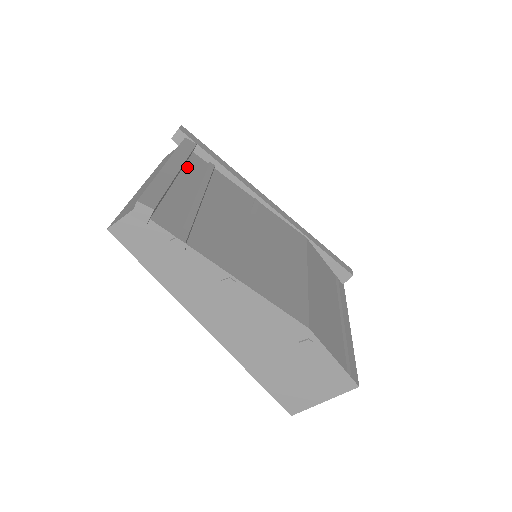
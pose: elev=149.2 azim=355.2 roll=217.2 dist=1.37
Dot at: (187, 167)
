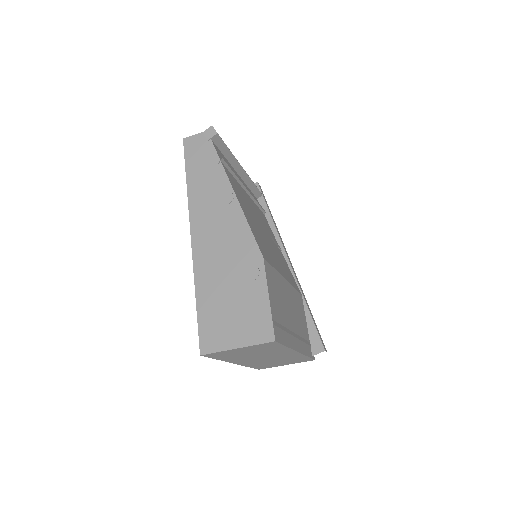
Dot at: (248, 188)
